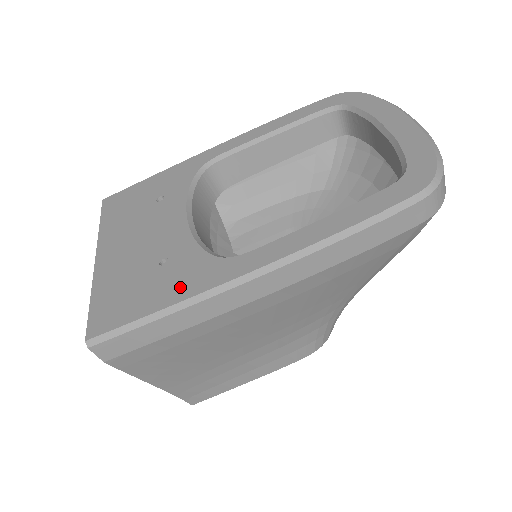
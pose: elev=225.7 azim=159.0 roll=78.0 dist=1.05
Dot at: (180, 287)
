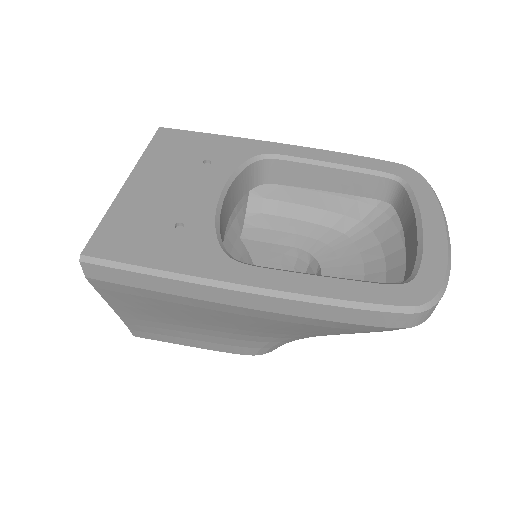
Dot at: (180, 259)
